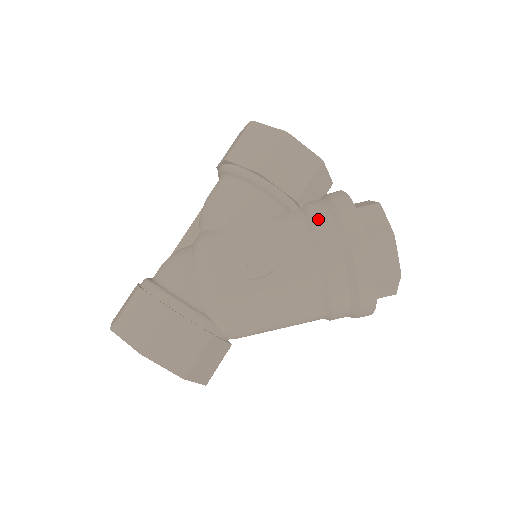
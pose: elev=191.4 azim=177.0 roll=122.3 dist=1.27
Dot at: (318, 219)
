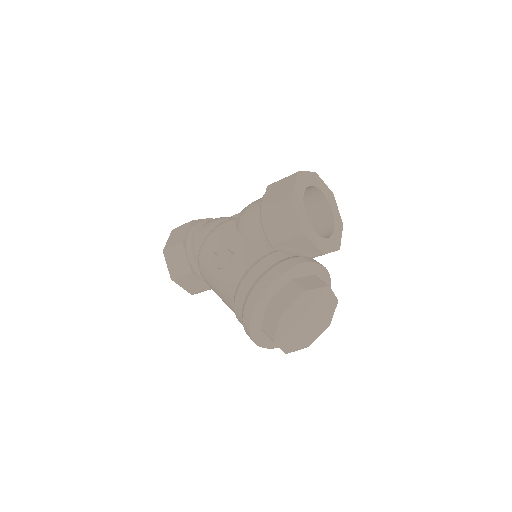
Dot at: (260, 264)
